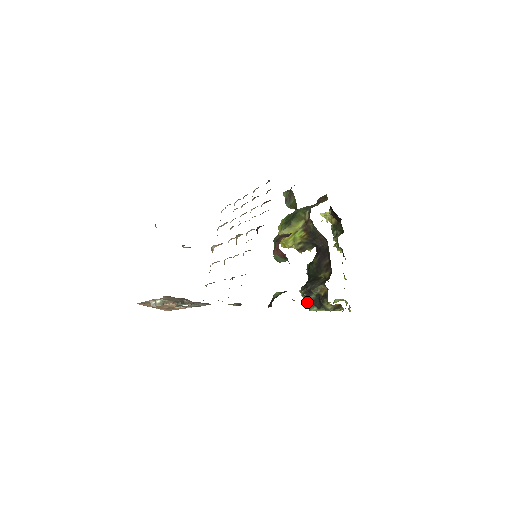
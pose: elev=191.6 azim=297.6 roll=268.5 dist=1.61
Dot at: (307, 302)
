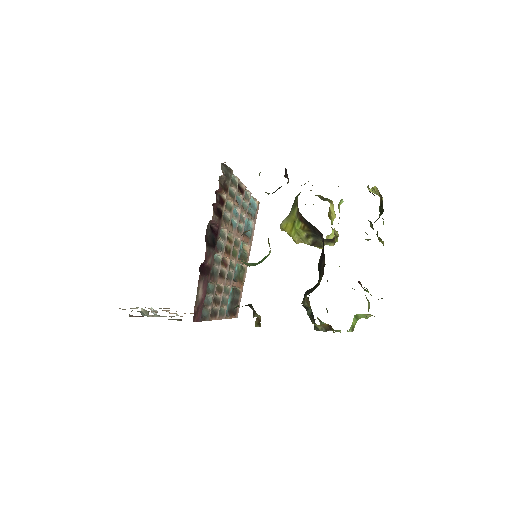
Dot at: occluded
